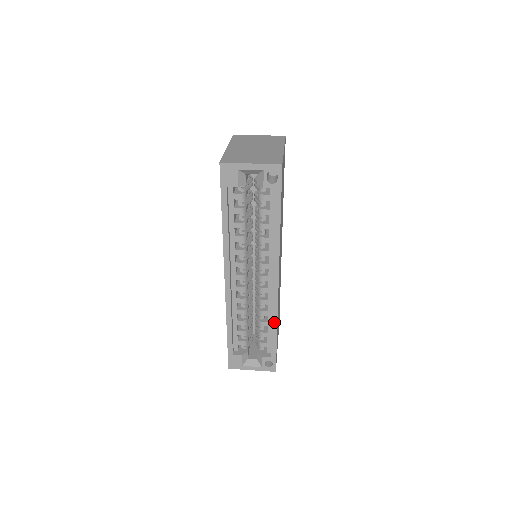
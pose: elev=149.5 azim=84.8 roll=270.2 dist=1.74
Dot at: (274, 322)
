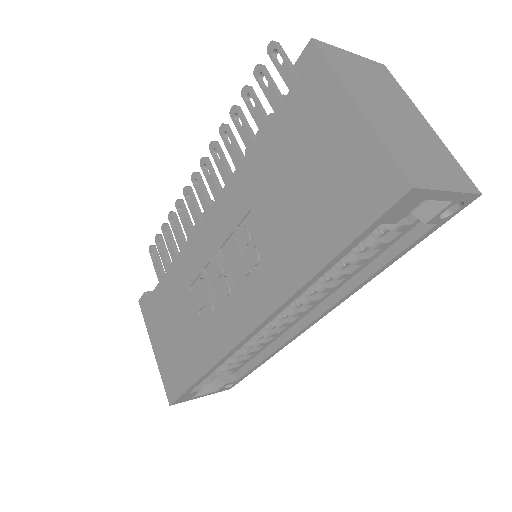
Dot at: (273, 354)
